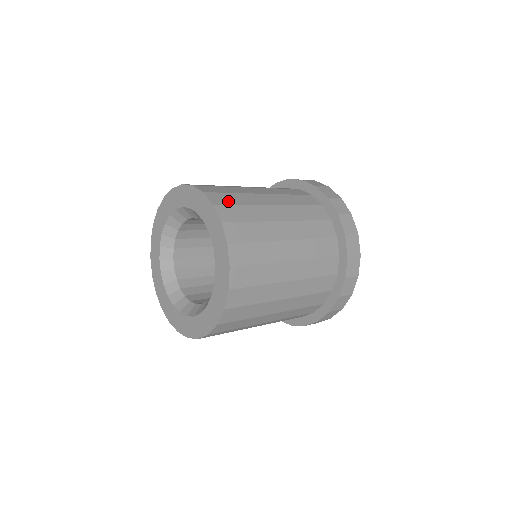
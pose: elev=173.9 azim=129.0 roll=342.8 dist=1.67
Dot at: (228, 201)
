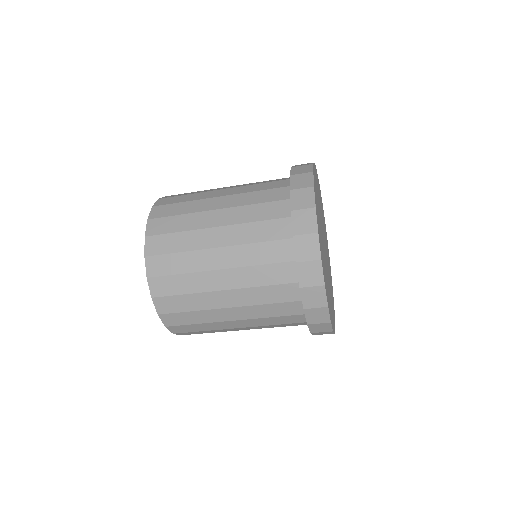
Dot at: occluded
